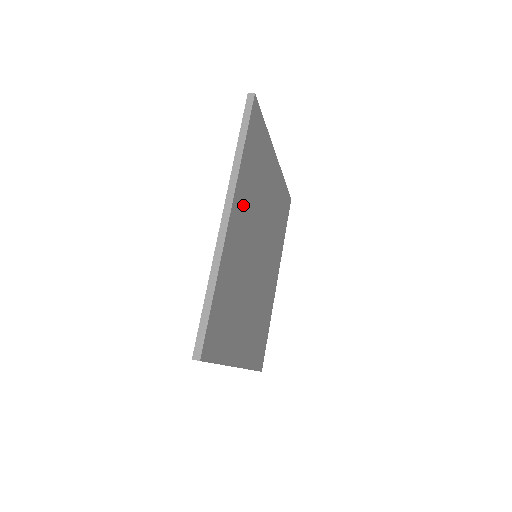
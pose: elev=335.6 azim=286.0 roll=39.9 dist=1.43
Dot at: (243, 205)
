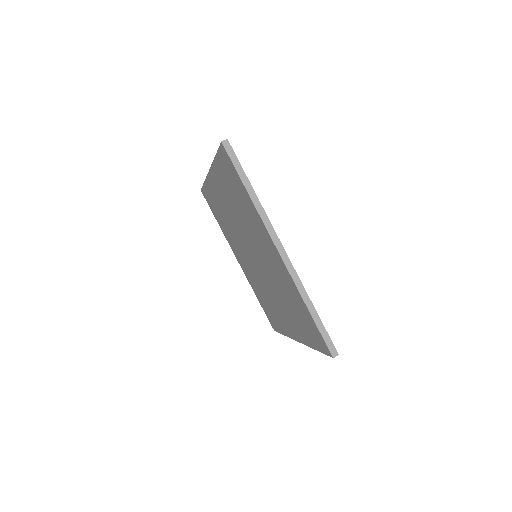
Dot at: occluded
